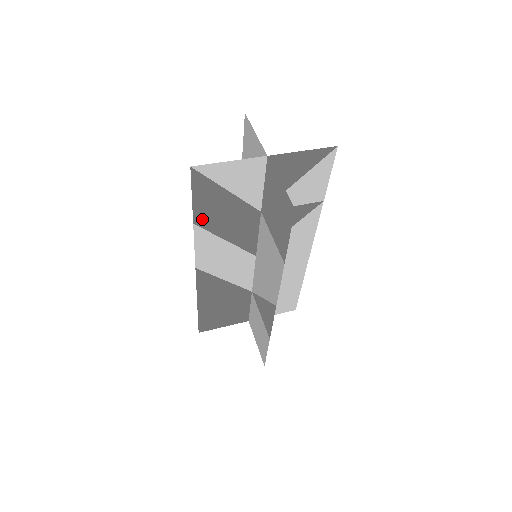
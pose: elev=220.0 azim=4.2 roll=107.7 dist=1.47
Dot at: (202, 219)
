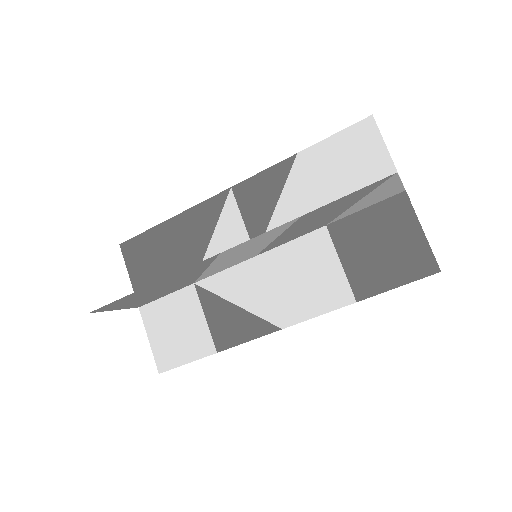
Dot at: (310, 215)
